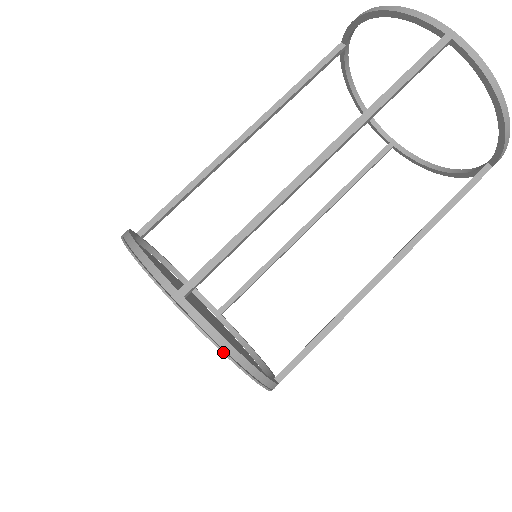
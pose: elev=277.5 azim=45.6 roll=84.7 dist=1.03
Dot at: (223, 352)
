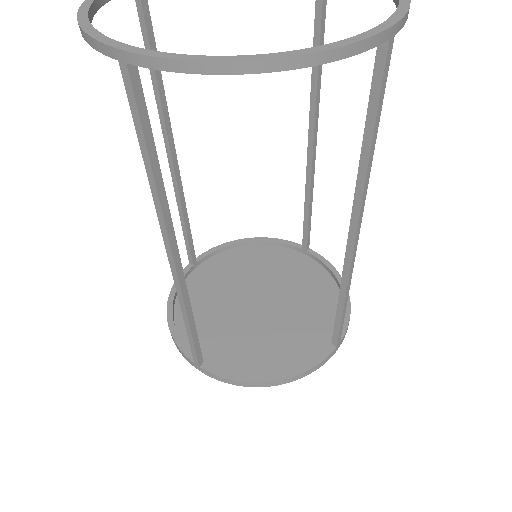
Dot at: occluded
